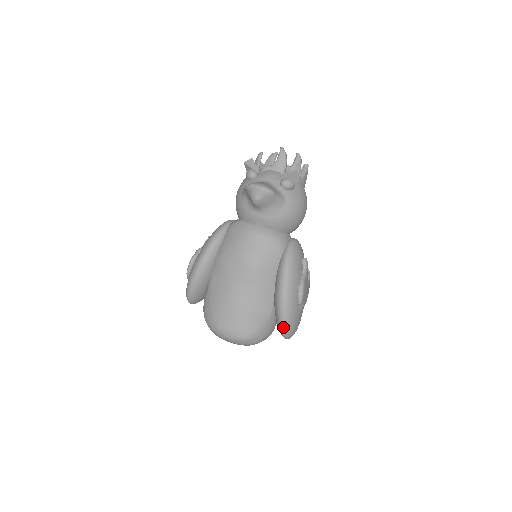
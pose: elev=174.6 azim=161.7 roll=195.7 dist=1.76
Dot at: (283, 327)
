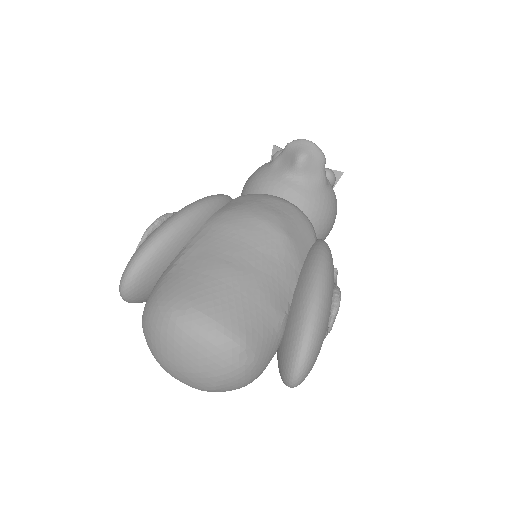
Dot at: (307, 339)
